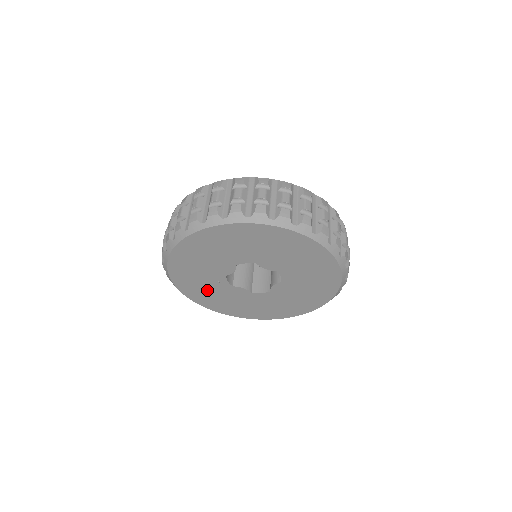
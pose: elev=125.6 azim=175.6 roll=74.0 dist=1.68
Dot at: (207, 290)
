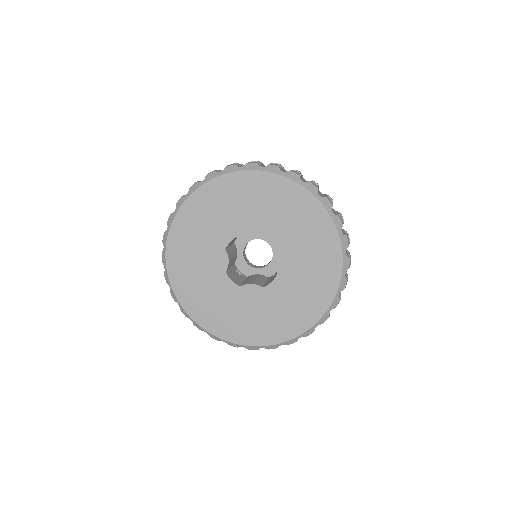
Dot at: (222, 309)
